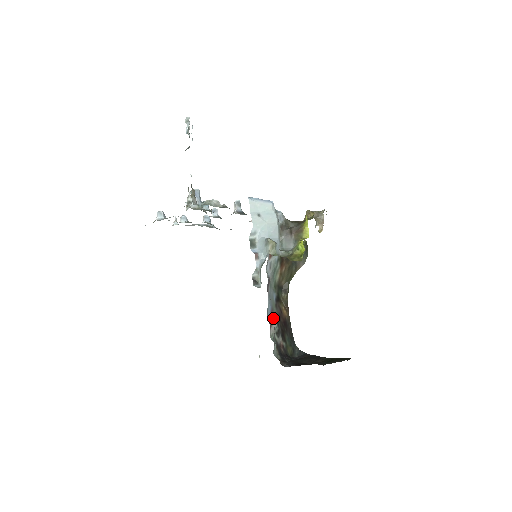
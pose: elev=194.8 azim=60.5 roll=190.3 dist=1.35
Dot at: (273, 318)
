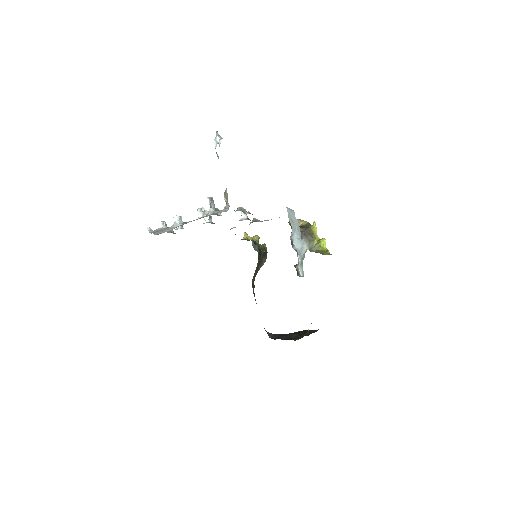
Dot at: occluded
